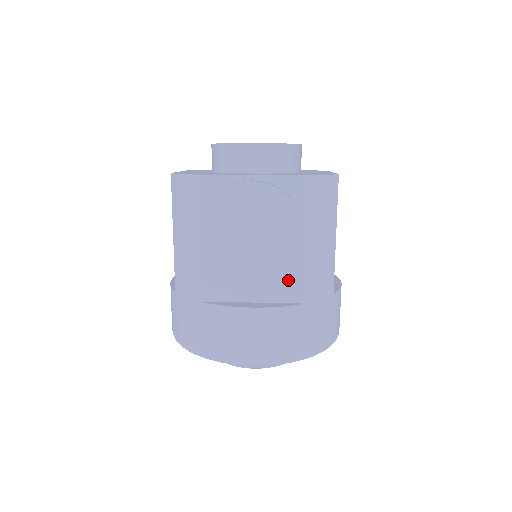
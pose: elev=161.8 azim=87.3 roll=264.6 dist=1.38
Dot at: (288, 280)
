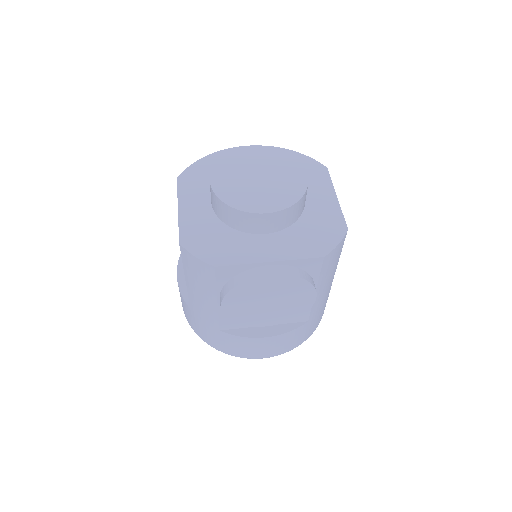
Dot at: occluded
